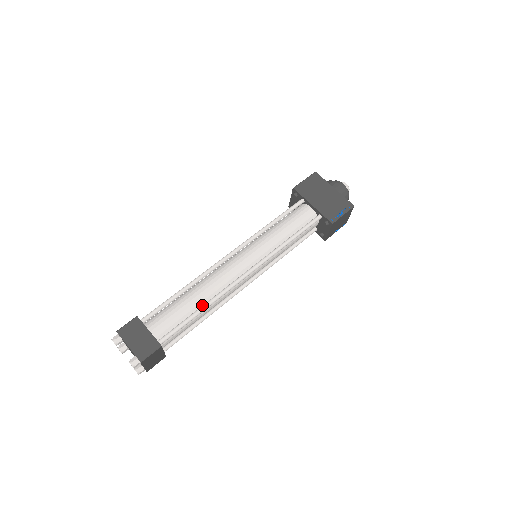
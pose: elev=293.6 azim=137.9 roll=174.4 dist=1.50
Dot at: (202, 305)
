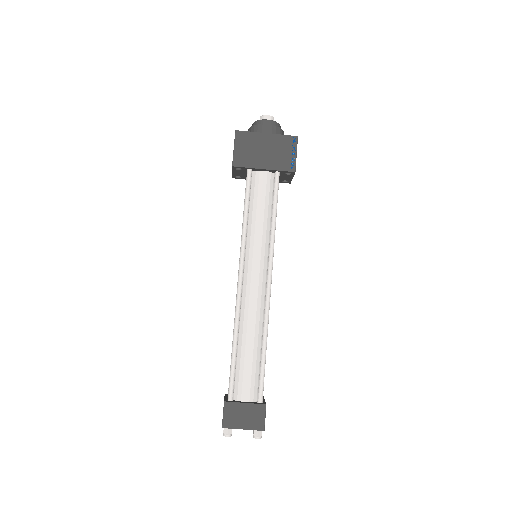
Dot at: (260, 342)
